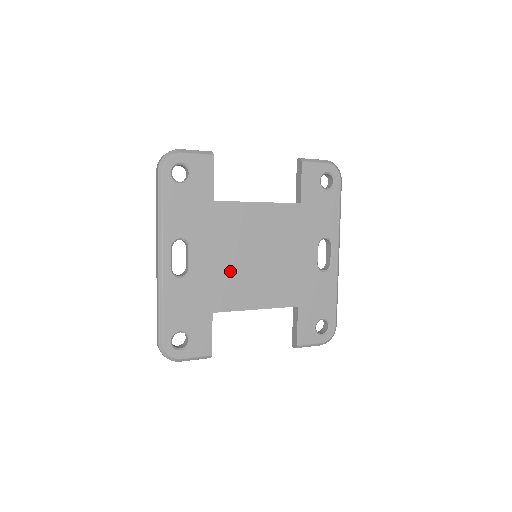
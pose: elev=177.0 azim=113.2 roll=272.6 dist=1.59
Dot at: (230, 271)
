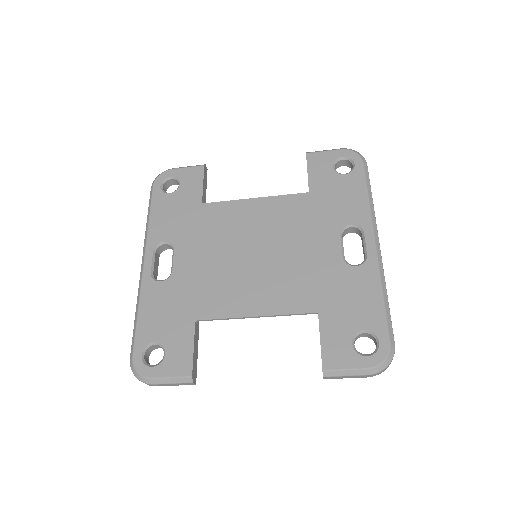
Dot at: (219, 271)
